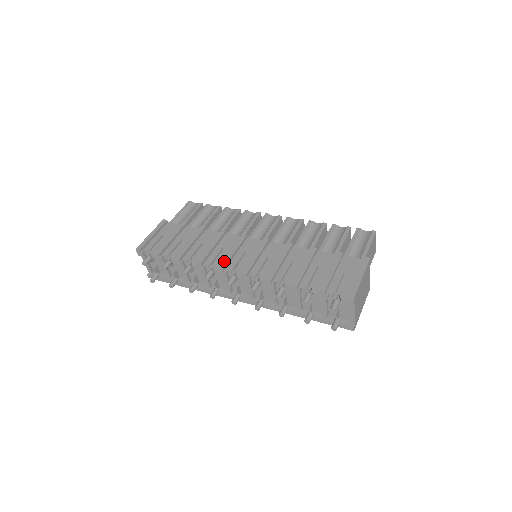
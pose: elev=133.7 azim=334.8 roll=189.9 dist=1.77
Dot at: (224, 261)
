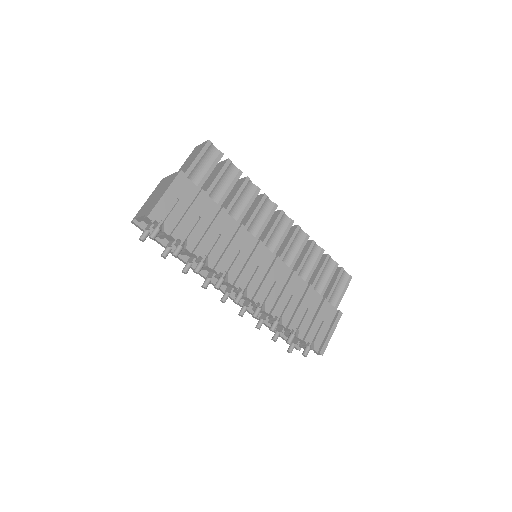
Dot at: (240, 277)
